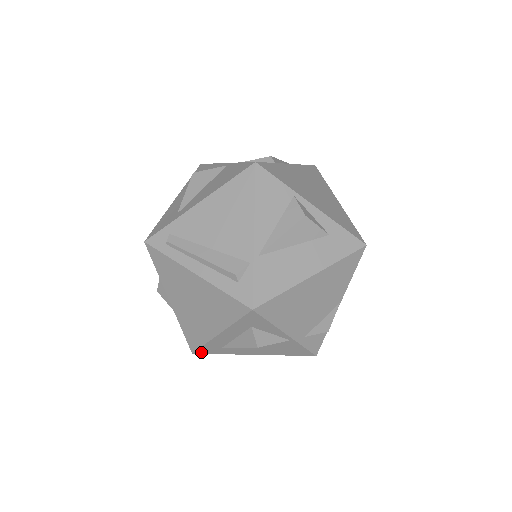
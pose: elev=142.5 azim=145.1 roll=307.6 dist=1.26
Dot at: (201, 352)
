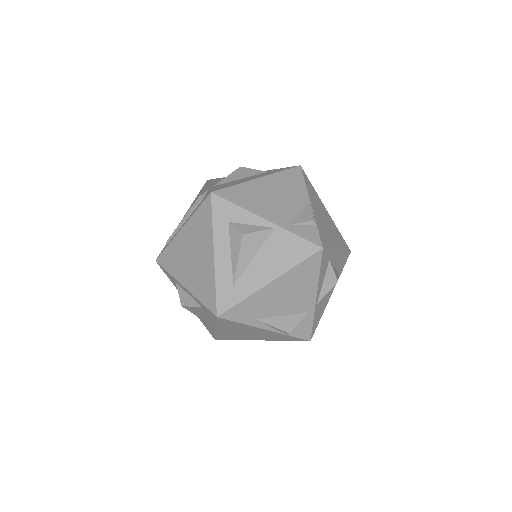
Dot at: (223, 308)
